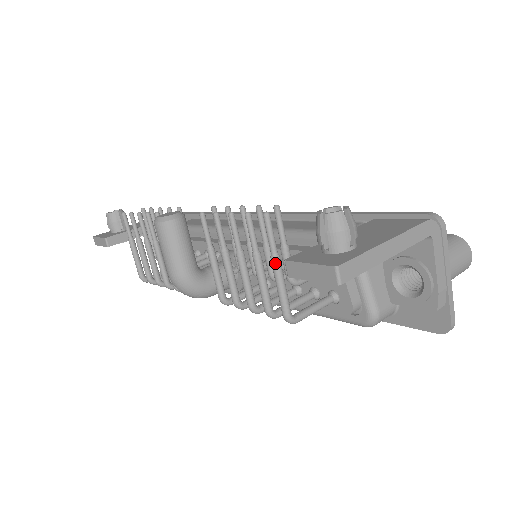
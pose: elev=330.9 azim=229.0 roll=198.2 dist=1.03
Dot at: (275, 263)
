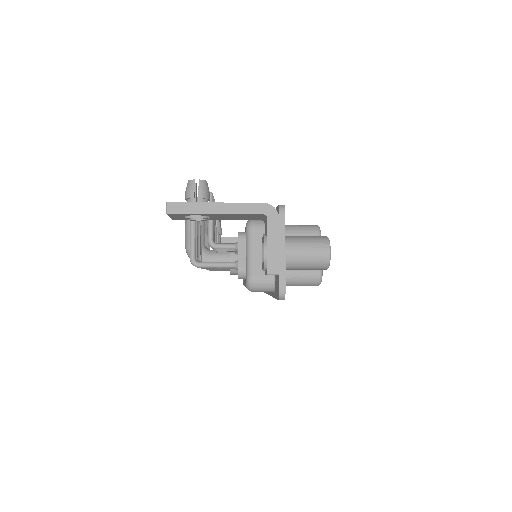
Dot at: (190, 222)
